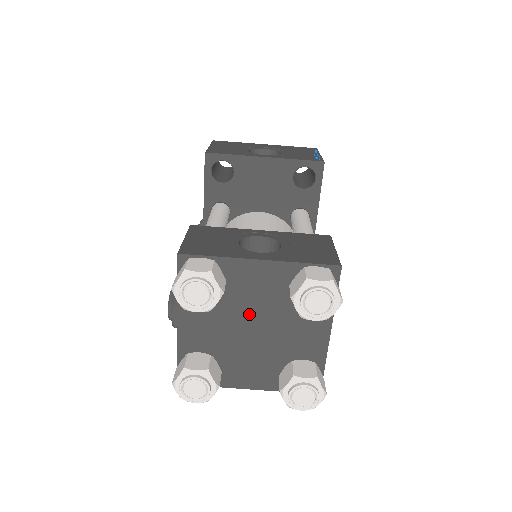
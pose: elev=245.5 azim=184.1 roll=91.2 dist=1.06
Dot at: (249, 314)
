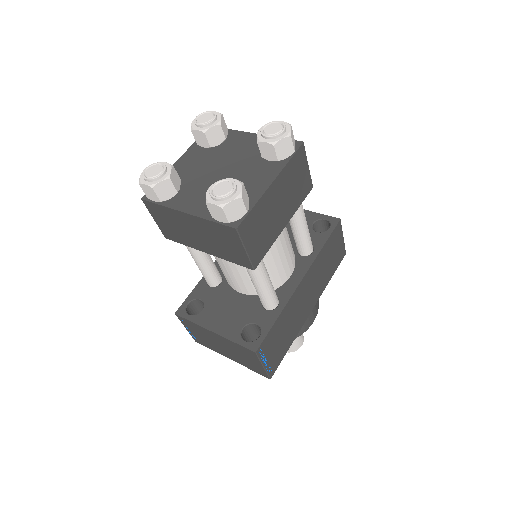
Dot at: (225, 161)
